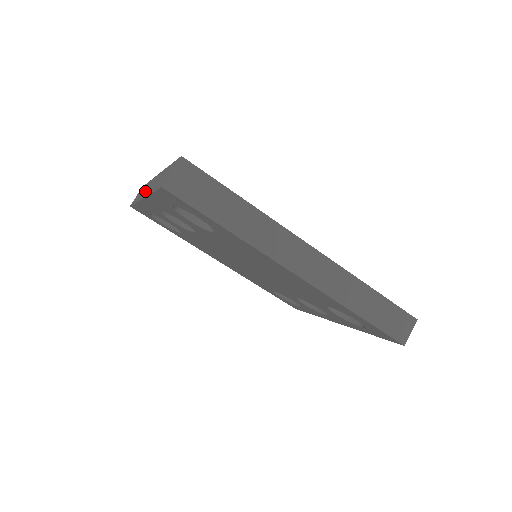
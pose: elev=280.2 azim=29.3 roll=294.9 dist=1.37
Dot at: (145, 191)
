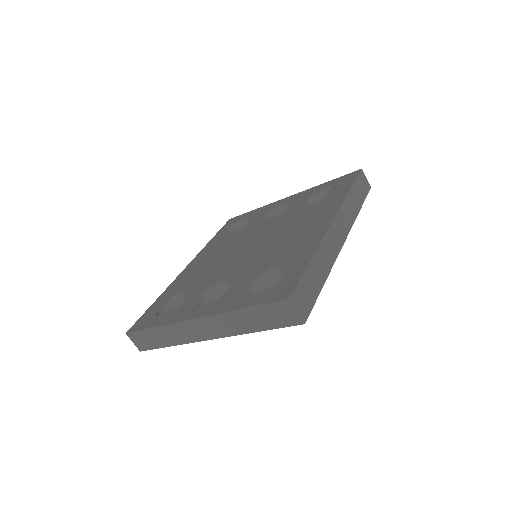
Dot at: (192, 334)
